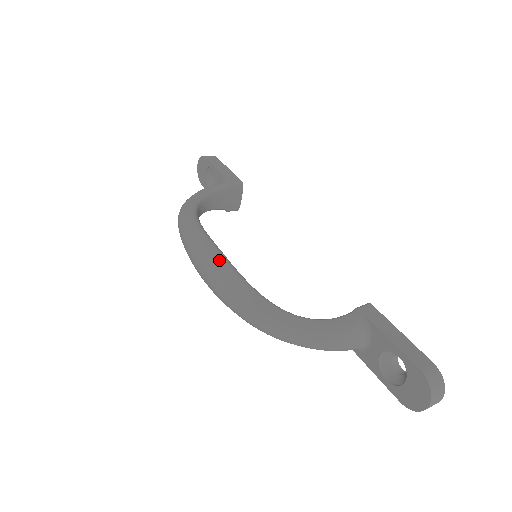
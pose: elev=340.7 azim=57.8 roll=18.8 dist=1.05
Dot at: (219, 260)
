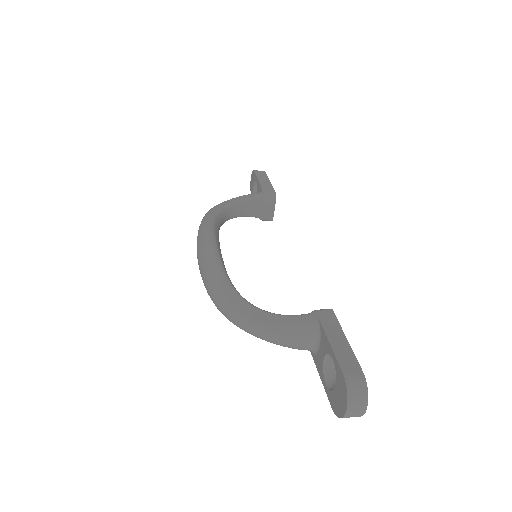
Dot at: (210, 250)
